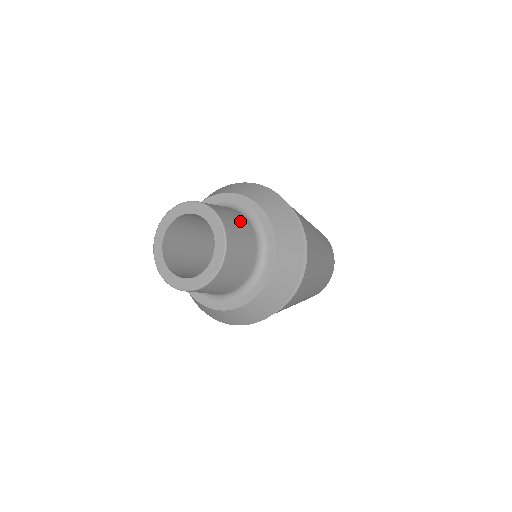
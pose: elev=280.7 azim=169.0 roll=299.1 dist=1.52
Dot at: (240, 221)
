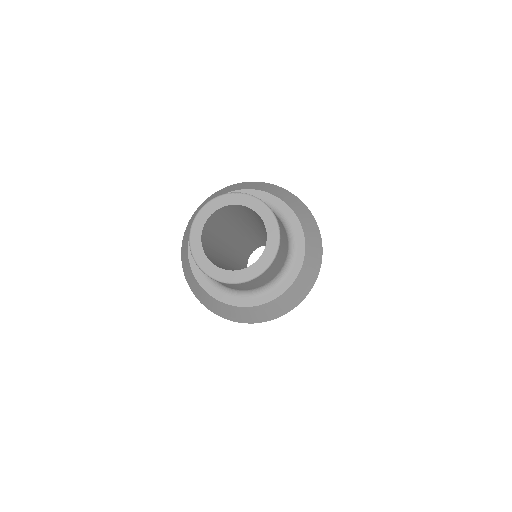
Dot at: occluded
